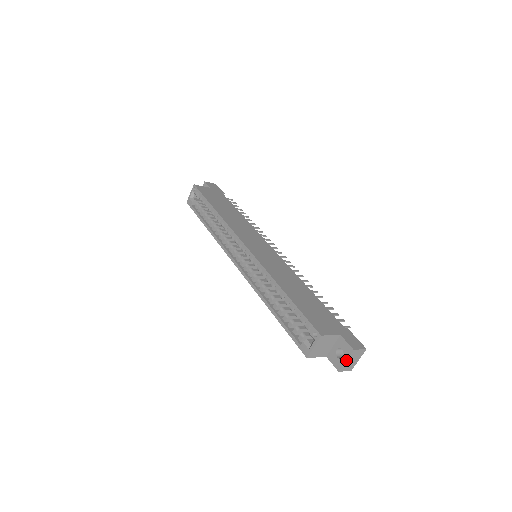
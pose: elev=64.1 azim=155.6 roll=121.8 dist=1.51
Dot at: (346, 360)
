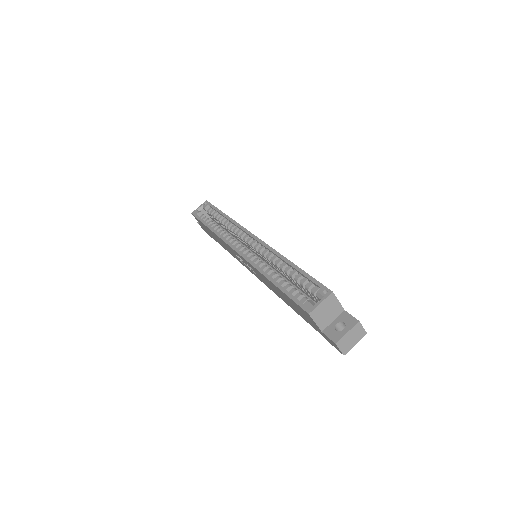
Dot at: (348, 331)
